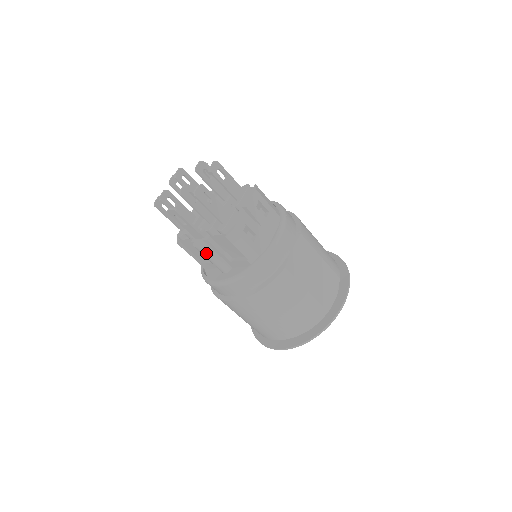
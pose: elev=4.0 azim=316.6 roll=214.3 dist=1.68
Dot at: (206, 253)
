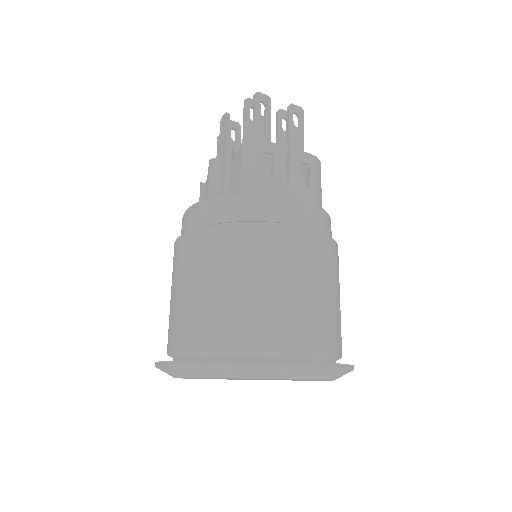
Dot at: (212, 173)
